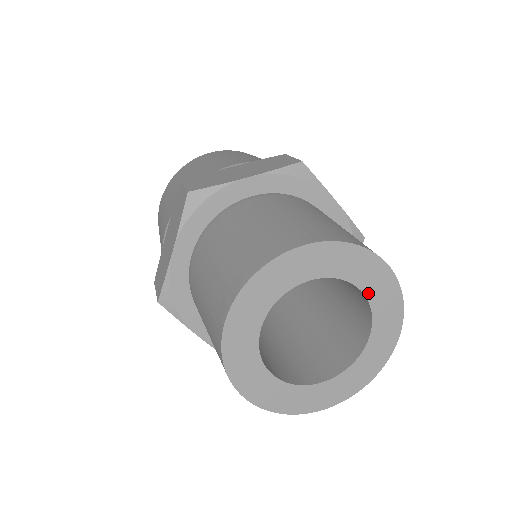
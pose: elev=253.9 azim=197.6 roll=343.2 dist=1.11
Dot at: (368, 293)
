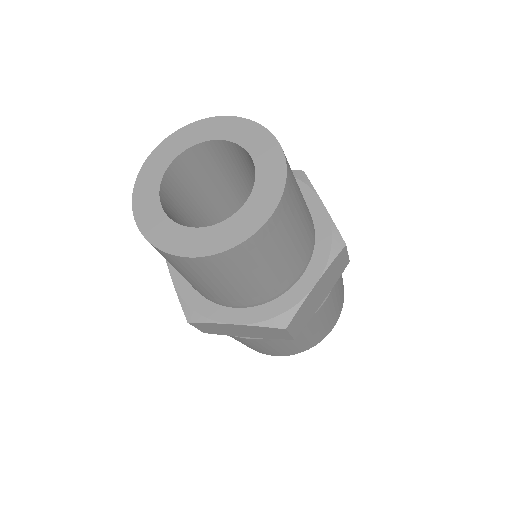
Dot at: (220, 137)
